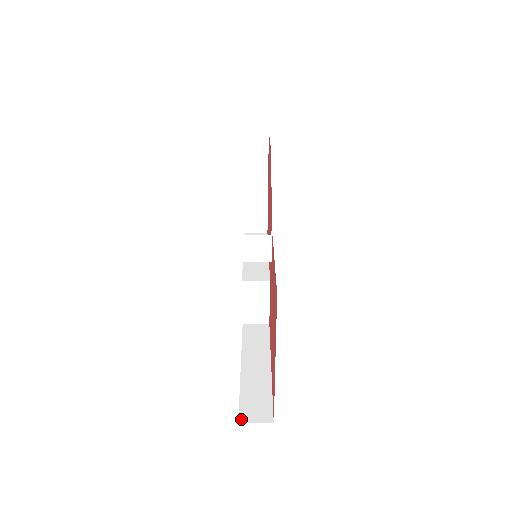
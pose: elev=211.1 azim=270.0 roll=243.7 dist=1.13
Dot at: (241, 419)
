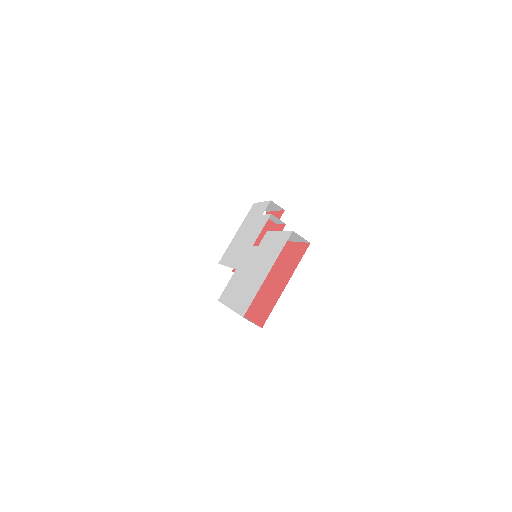
Dot at: occluded
